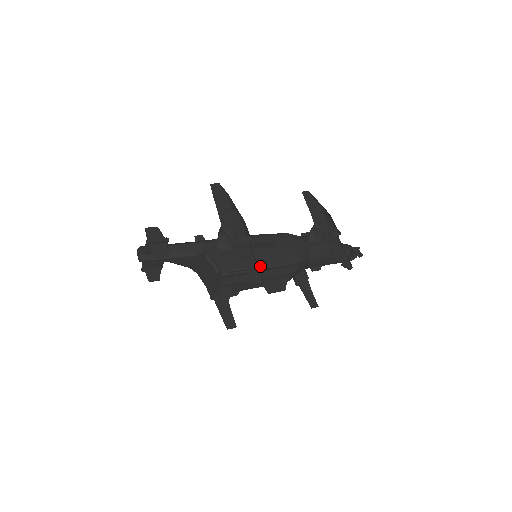
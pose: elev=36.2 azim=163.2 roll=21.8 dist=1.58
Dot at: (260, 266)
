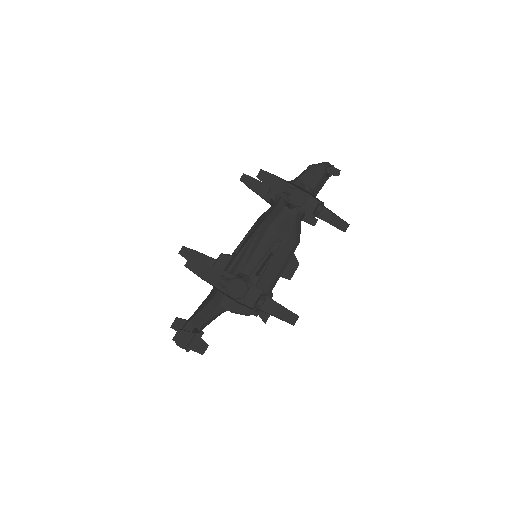
Dot at: (275, 281)
